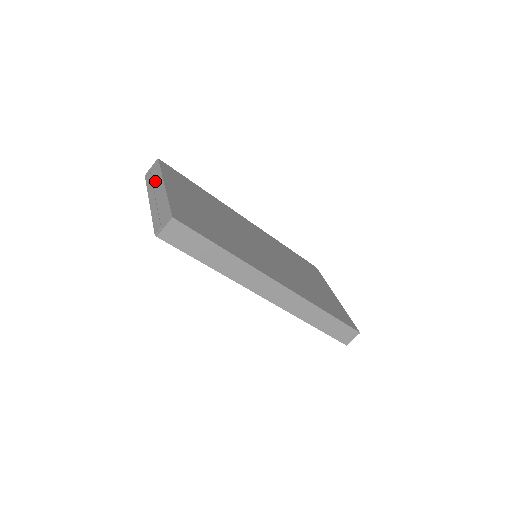
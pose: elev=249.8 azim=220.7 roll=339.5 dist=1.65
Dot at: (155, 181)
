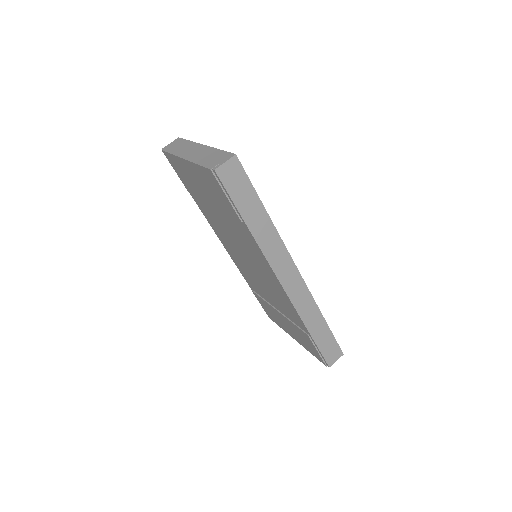
Dot at: (184, 147)
